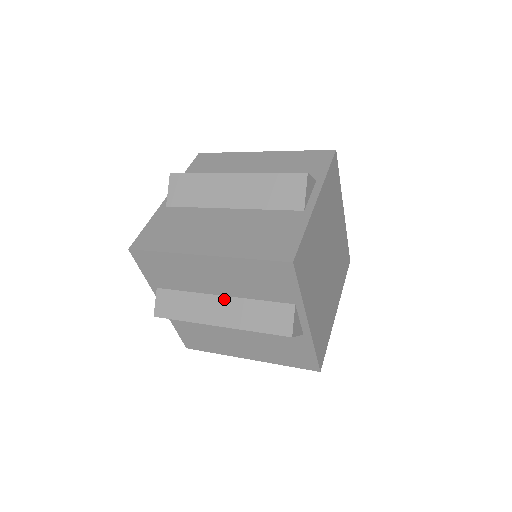
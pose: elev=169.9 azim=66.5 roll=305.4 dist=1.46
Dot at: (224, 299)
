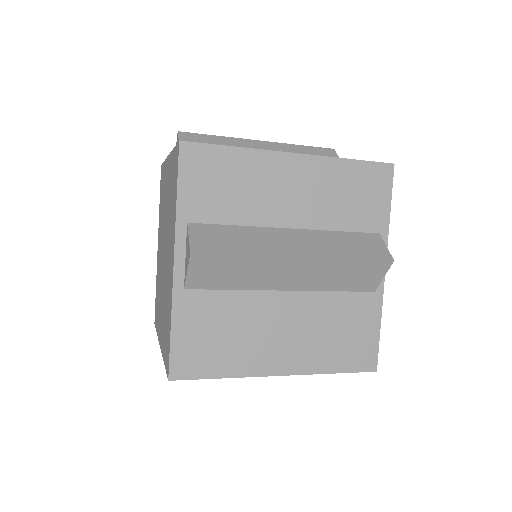
Dot at: (295, 231)
